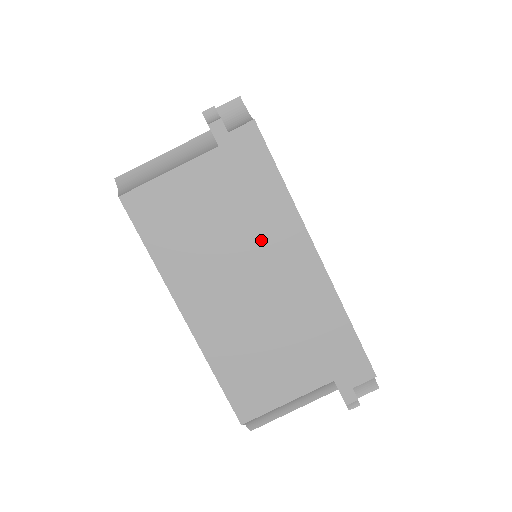
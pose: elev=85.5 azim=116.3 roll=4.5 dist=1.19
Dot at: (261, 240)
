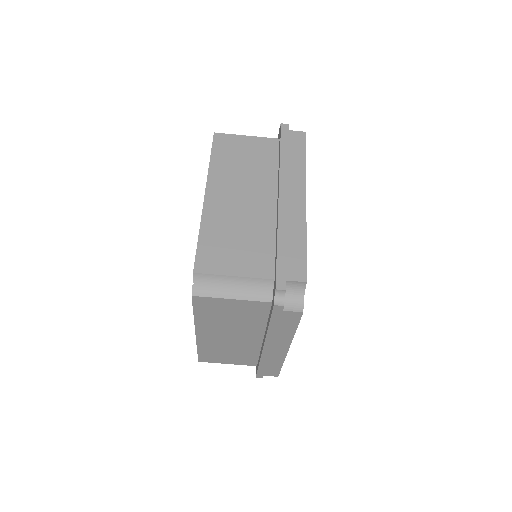
Dot at: (276, 184)
